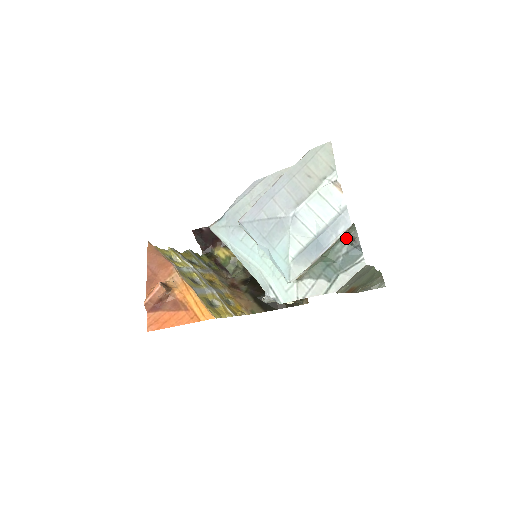
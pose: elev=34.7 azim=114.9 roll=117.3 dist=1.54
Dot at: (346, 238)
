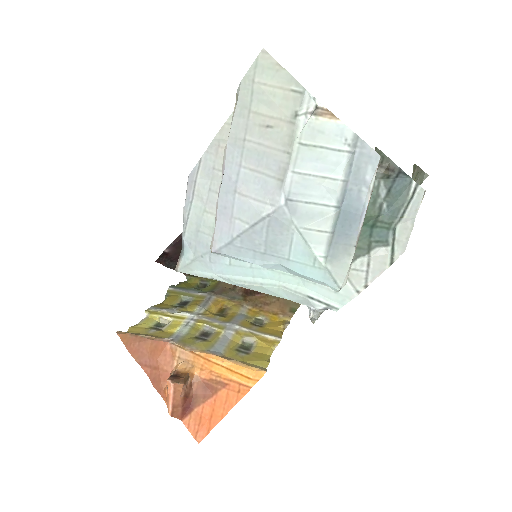
Dot at: occluded
